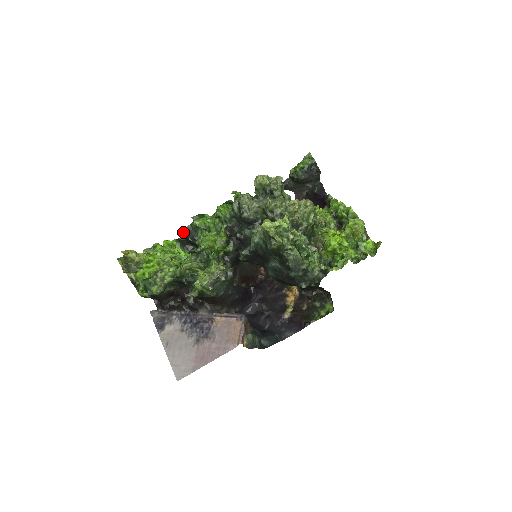
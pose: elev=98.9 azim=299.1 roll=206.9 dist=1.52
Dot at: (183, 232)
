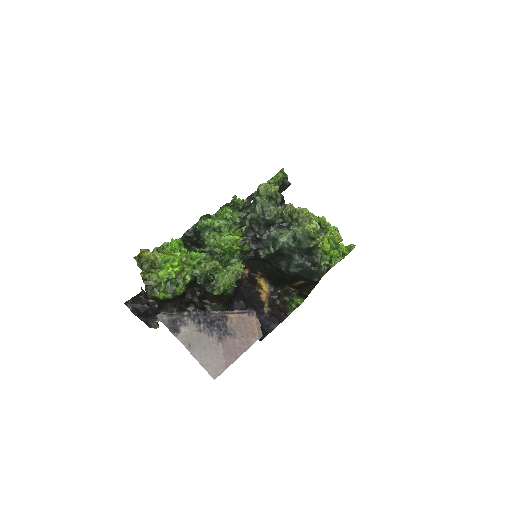
Dot at: (187, 232)
